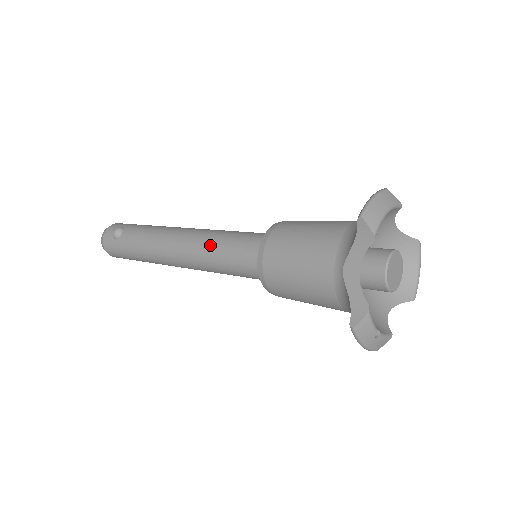
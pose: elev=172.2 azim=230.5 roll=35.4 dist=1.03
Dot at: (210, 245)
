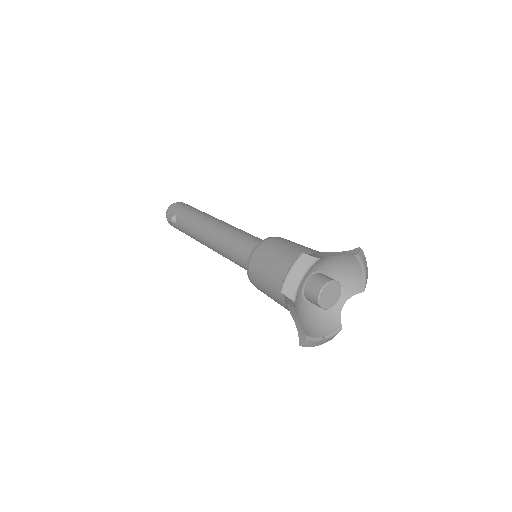
Dot at: (224, 251)
